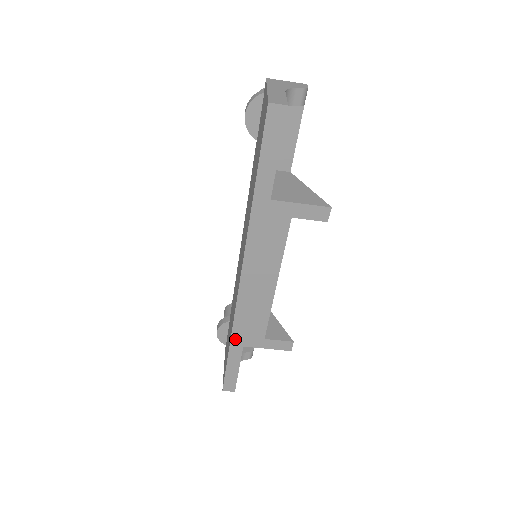
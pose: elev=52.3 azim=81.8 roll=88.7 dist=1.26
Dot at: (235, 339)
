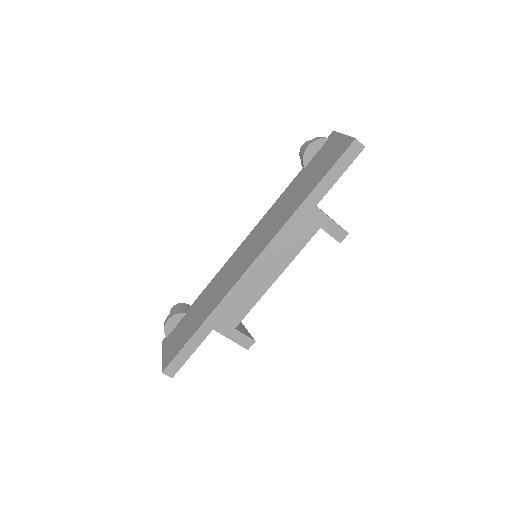
Dot at: (211, 319)
